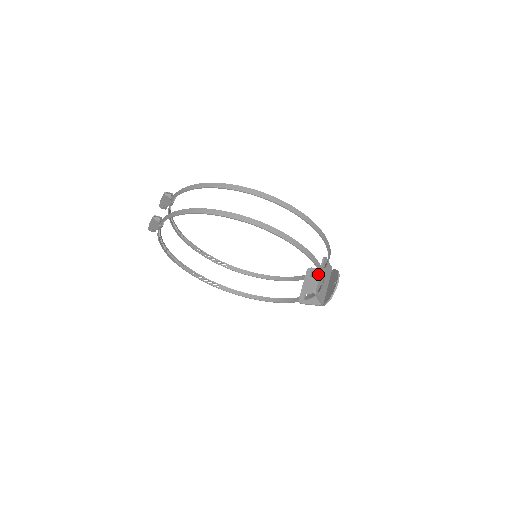
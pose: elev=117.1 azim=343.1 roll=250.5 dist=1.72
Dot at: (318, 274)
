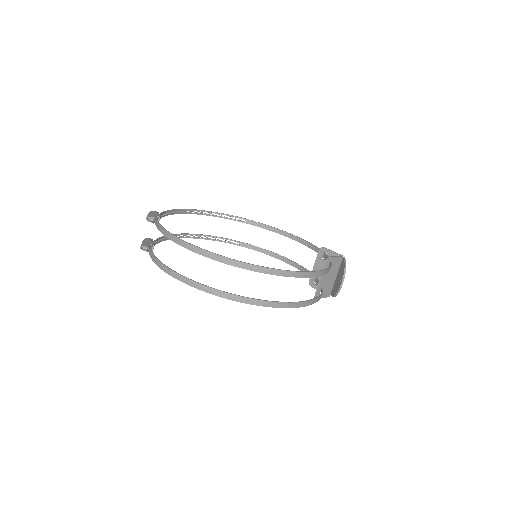
Dot at: occluded
